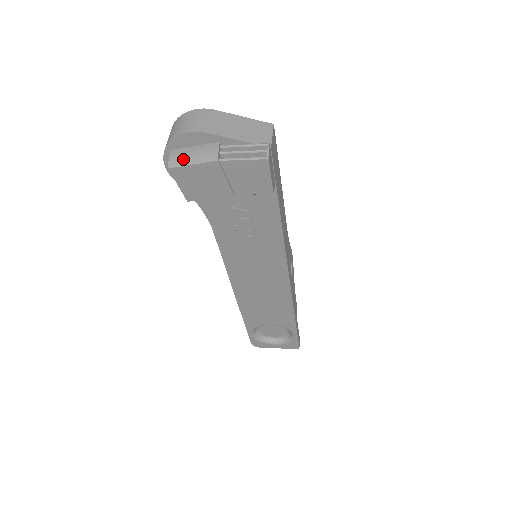
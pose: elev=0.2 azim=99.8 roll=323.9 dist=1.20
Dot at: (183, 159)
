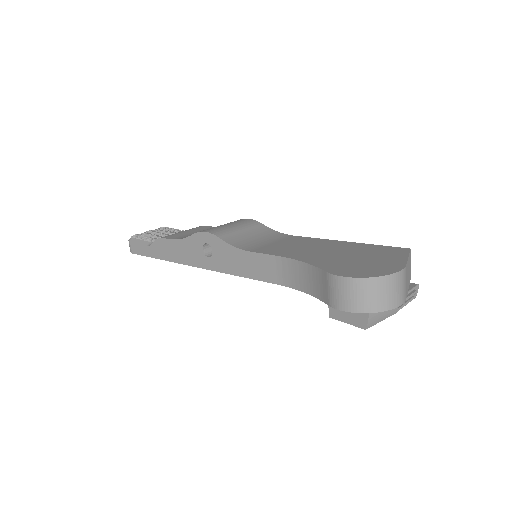
Dot at: (378, 319)
